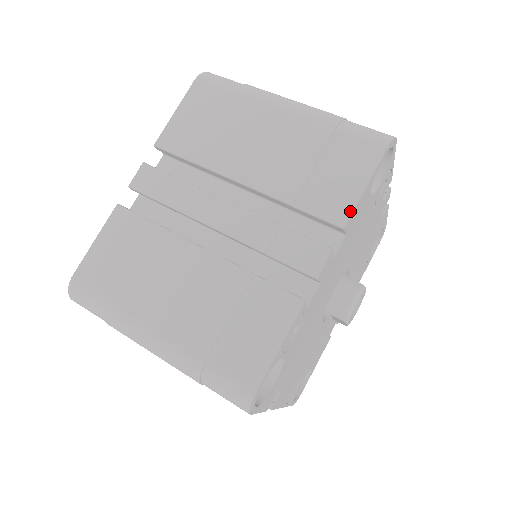
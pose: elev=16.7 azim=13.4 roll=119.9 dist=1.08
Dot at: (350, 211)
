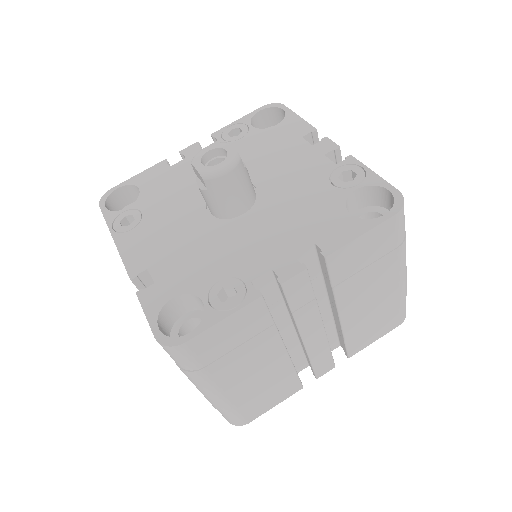
Dot at: occluded
